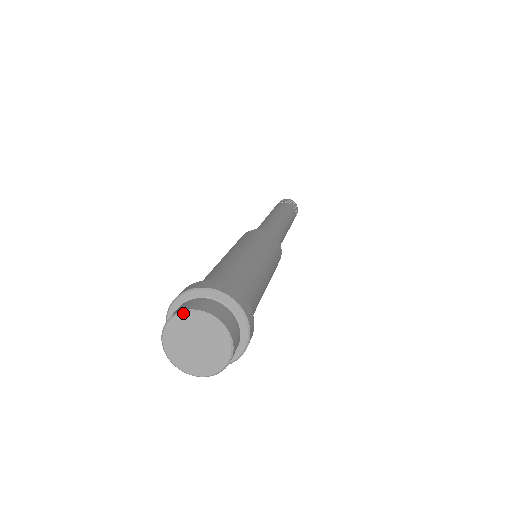
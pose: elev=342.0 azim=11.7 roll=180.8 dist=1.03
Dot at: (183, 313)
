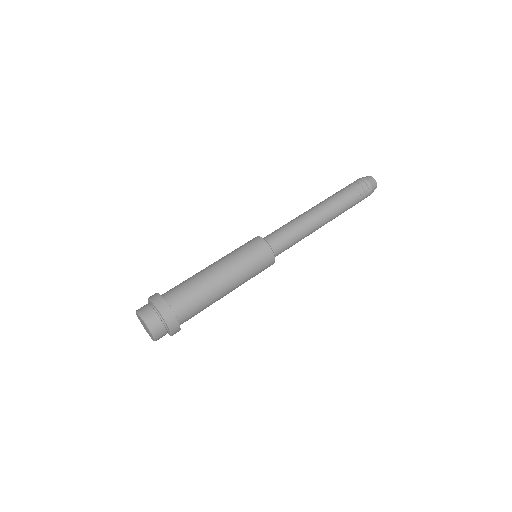
Dot at: (138, 313)
